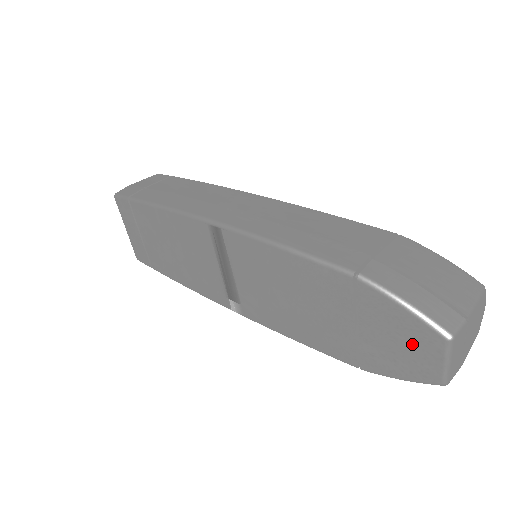
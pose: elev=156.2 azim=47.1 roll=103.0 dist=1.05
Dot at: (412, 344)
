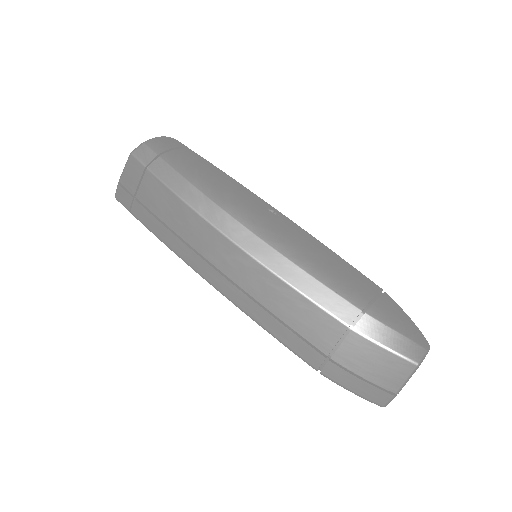
Dot at: occluded
